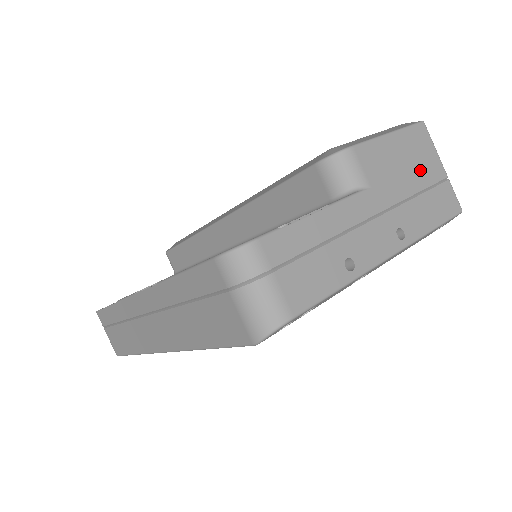
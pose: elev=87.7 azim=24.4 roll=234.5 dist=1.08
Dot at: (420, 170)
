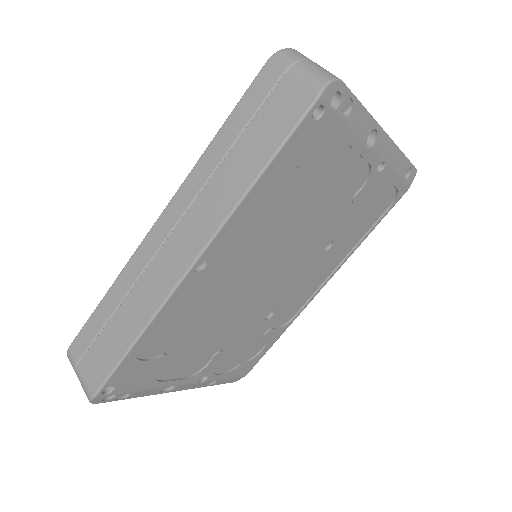
Dot at: occluded
